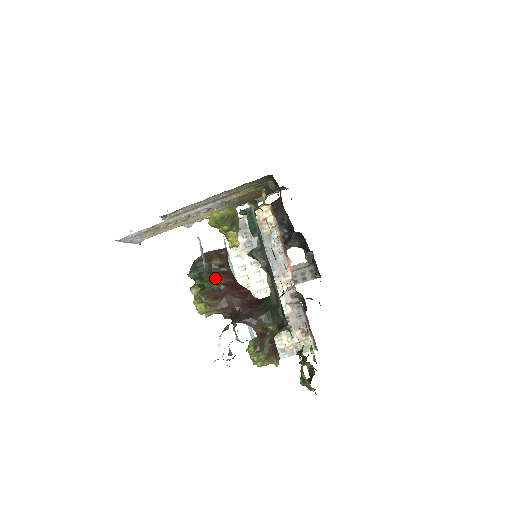
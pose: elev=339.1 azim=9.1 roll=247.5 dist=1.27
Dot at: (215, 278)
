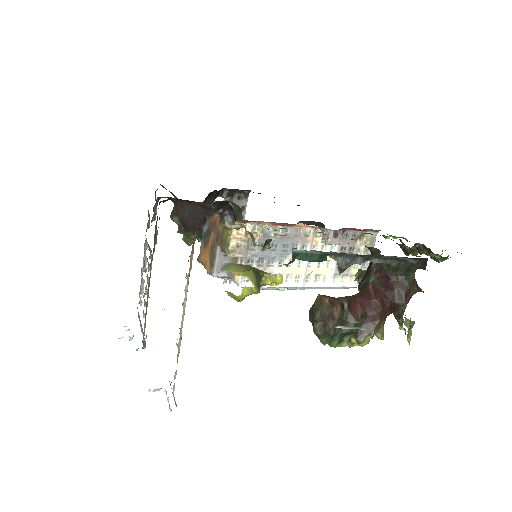
Dot at: (356, 319)
